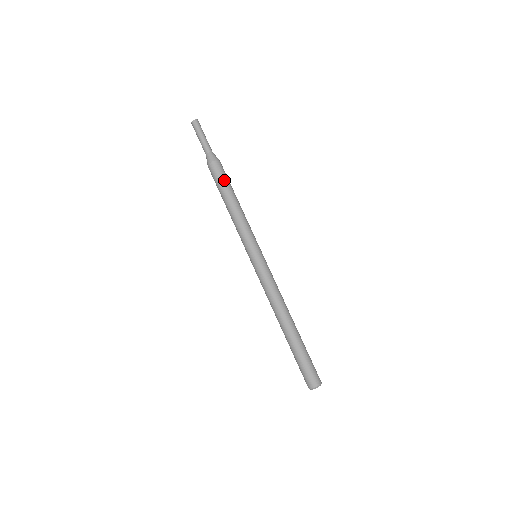
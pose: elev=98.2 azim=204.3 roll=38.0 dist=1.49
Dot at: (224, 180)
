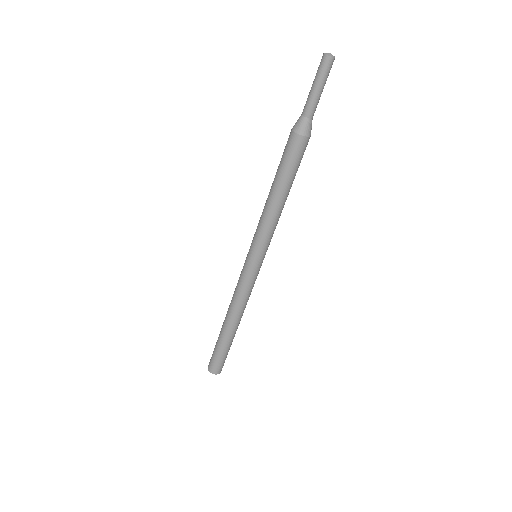
Dot at: (290, 166)
